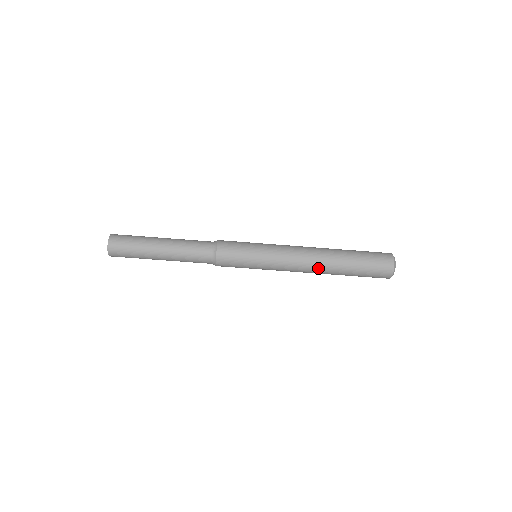
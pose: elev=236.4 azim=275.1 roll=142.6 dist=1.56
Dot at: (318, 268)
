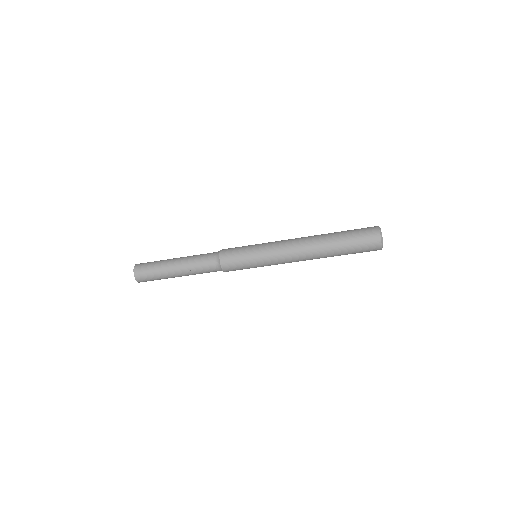
Dot at: (312, 259)
